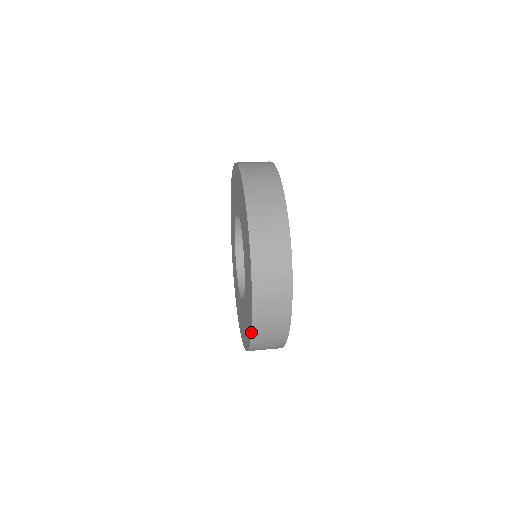
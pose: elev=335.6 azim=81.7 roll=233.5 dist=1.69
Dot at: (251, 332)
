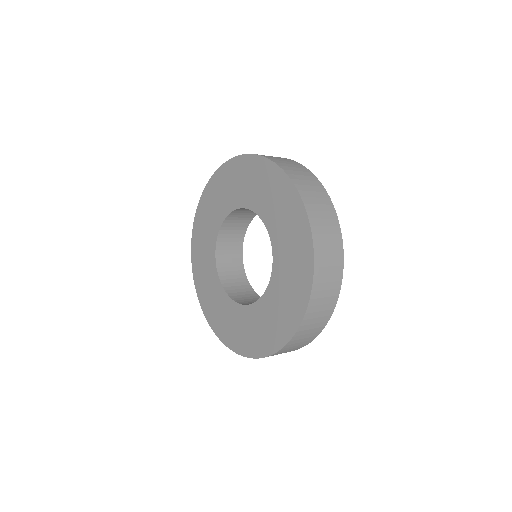
Dot at: (295, 334)
